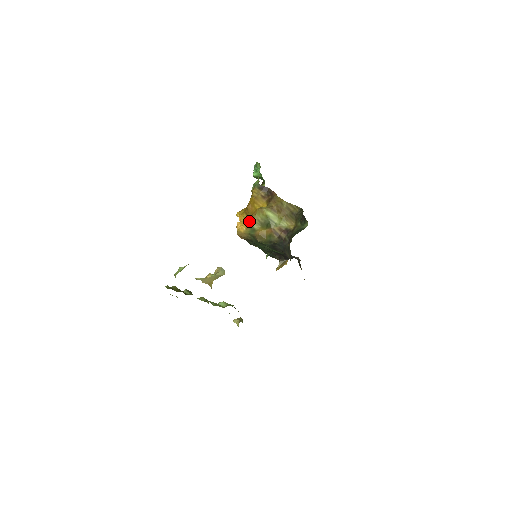
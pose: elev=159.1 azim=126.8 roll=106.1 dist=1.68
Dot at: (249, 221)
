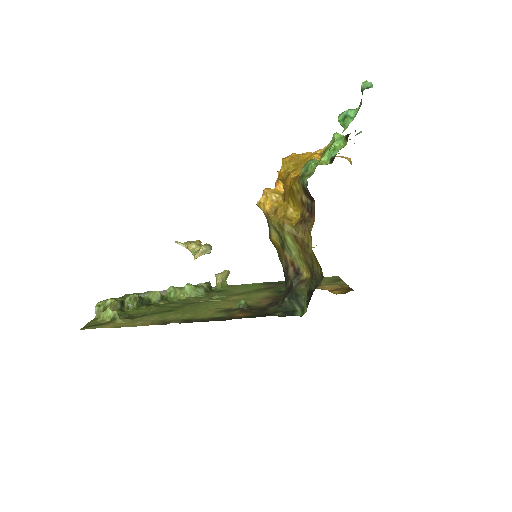
Dot at: (268, 216)
